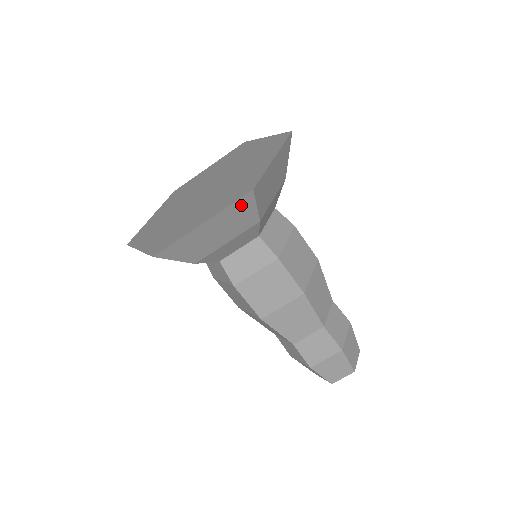
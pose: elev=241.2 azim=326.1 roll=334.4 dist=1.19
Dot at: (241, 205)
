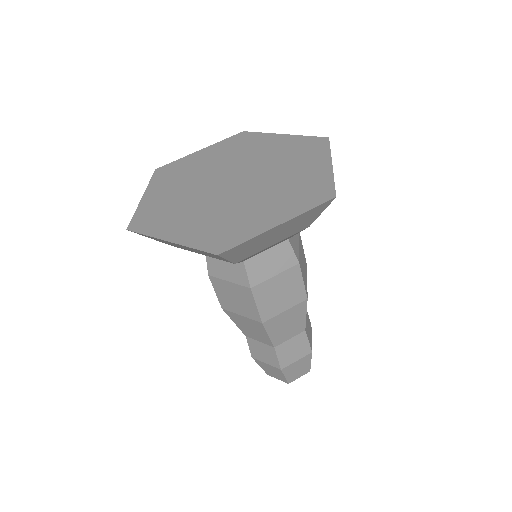
Dot at: (316, 210)
